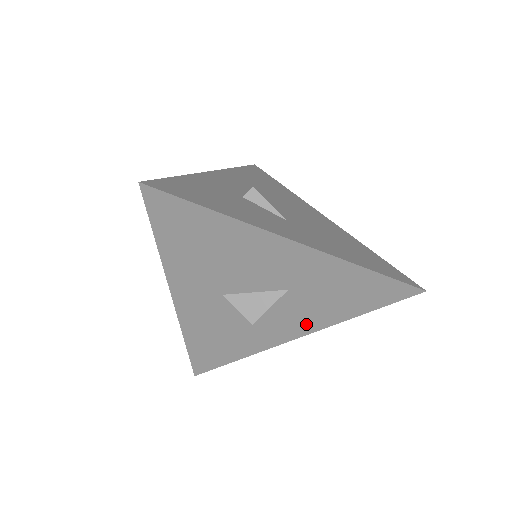
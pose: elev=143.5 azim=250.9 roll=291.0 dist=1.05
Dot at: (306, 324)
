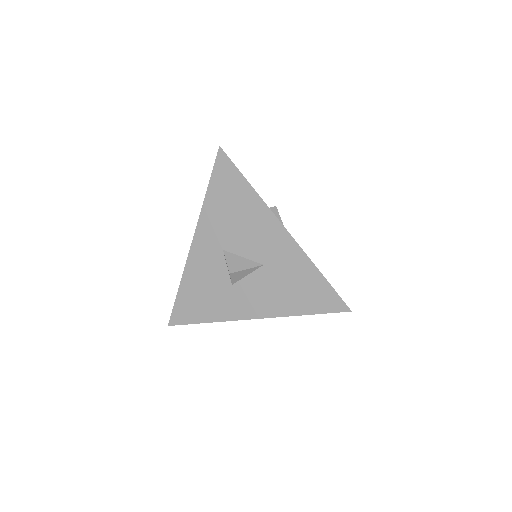
Dot at: (263, 306)
